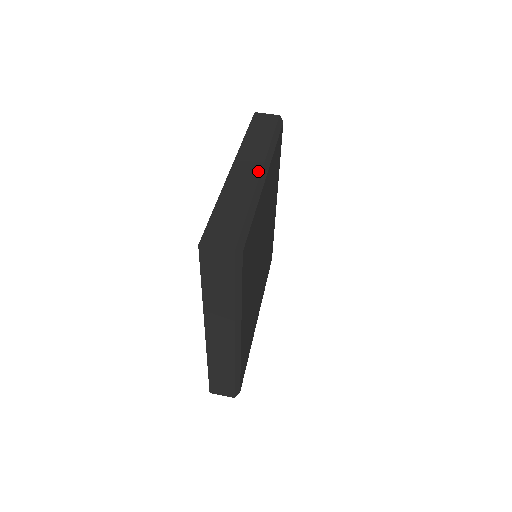
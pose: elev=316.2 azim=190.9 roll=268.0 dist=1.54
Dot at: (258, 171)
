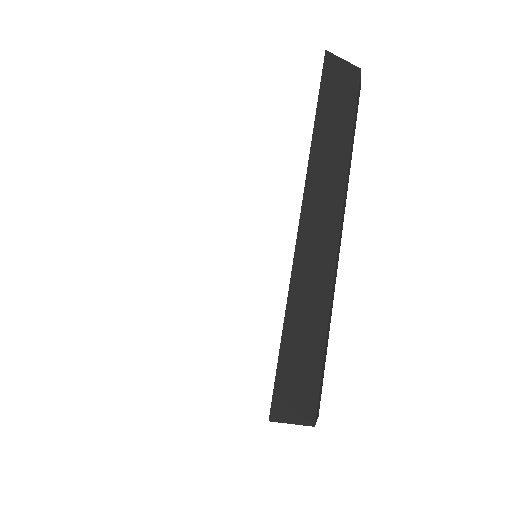
Dot at: occluded
